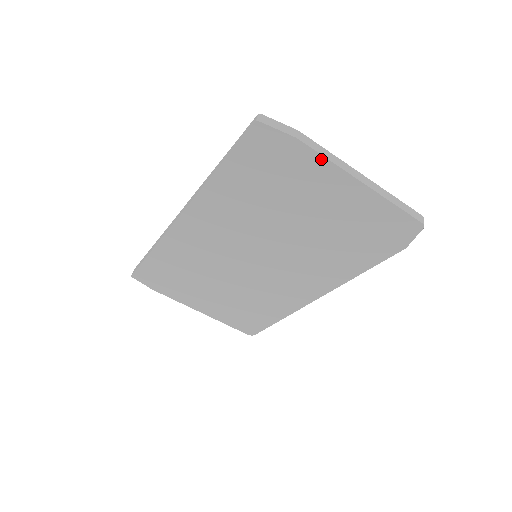
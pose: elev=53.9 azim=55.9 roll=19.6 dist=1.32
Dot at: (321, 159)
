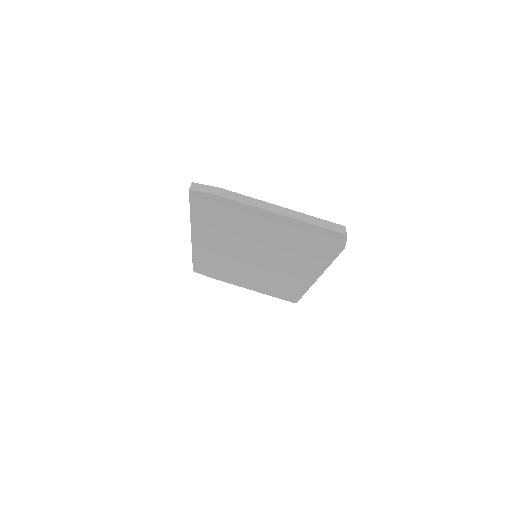
Dot at: (242, 204)
